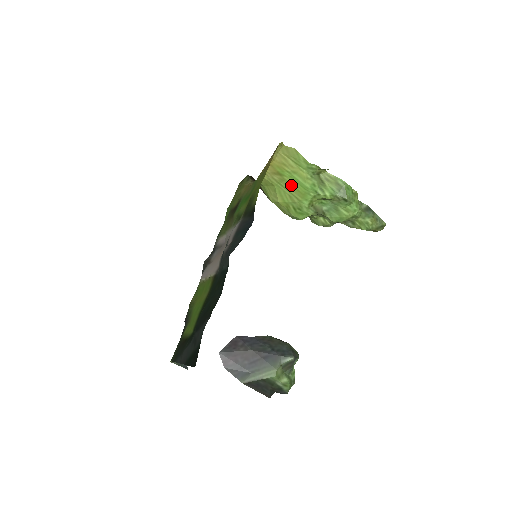
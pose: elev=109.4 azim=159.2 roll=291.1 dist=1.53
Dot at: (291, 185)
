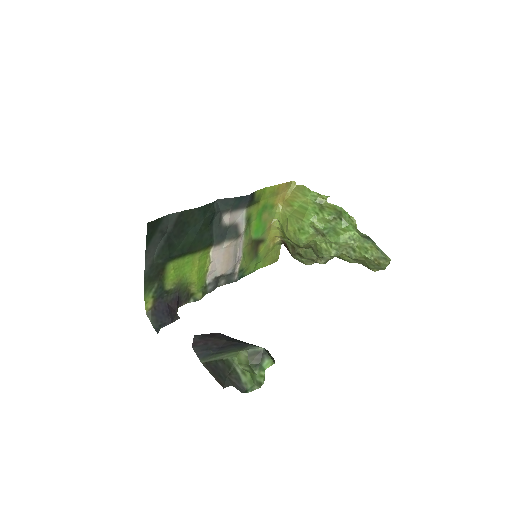
Dot at: (298, 211)
